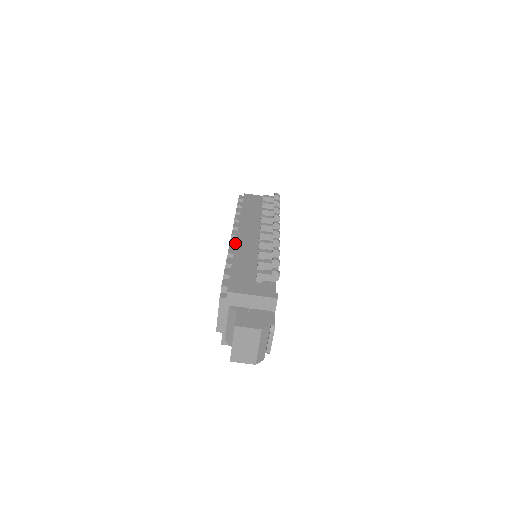
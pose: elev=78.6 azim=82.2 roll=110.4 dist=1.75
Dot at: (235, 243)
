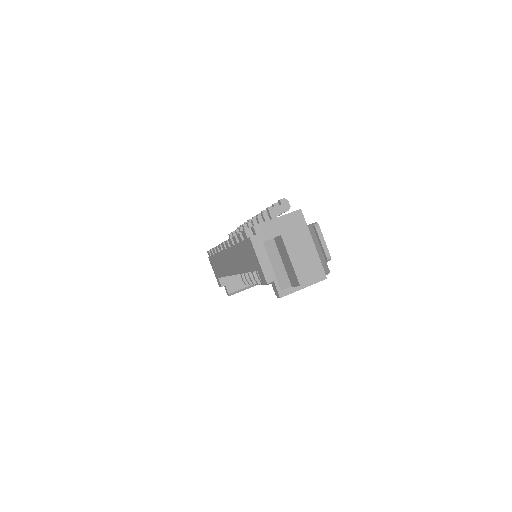
Dot at: occluded
